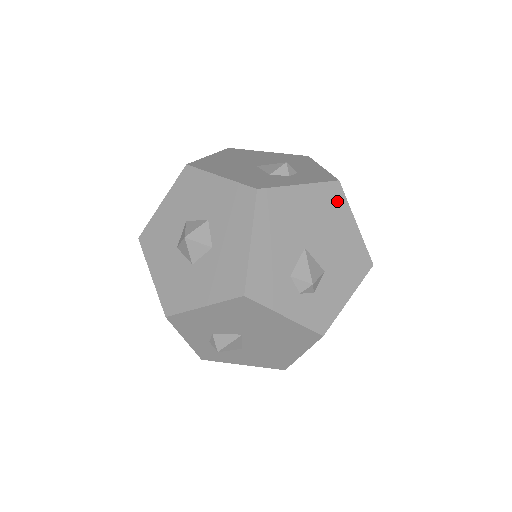
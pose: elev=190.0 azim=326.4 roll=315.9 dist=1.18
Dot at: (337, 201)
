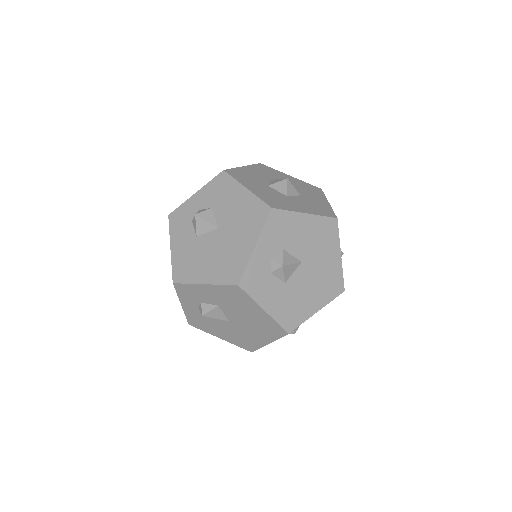
Dot at: (332, 290)
